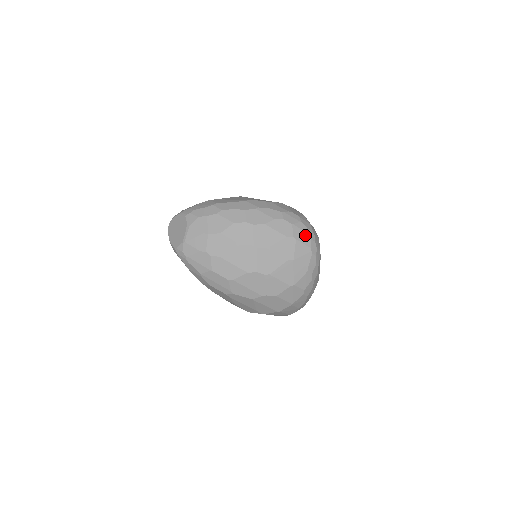
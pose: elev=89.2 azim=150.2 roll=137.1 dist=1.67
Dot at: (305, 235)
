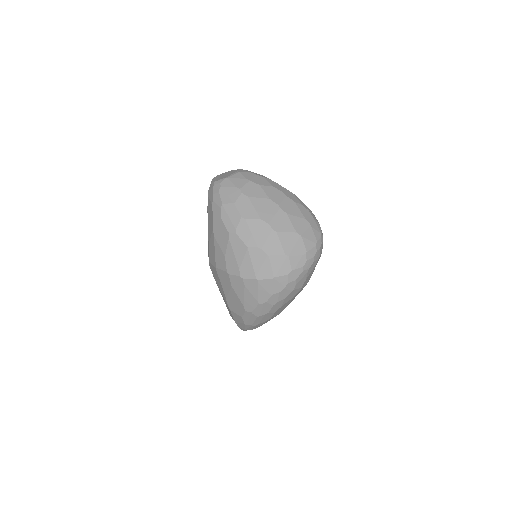
Dot at: (318, 231)
